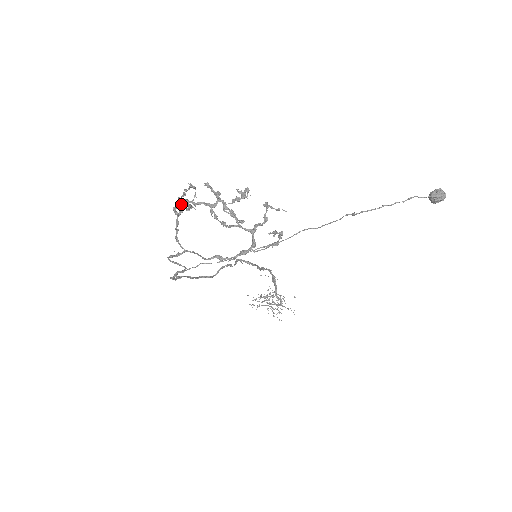
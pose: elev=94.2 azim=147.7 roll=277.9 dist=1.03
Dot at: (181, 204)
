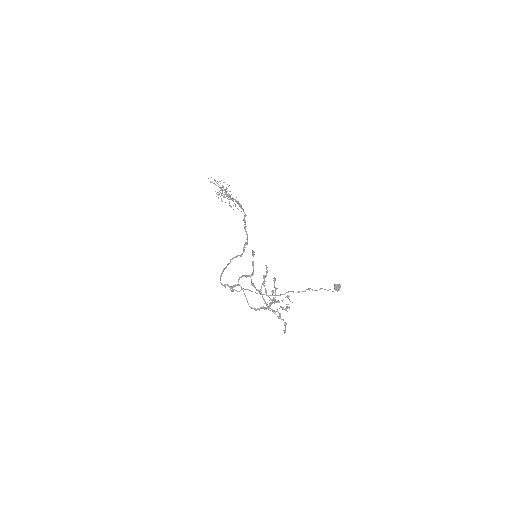
Dot at: (260, 292)
